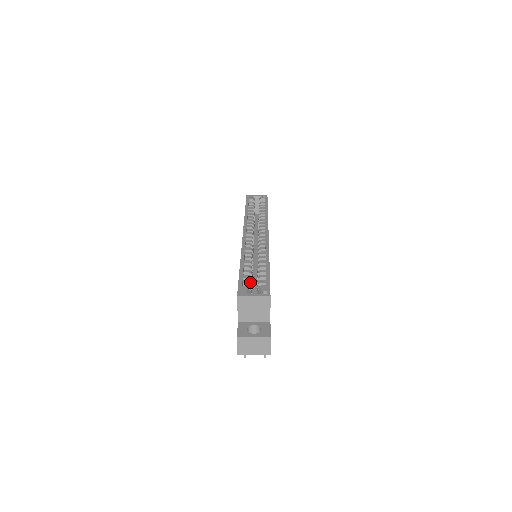
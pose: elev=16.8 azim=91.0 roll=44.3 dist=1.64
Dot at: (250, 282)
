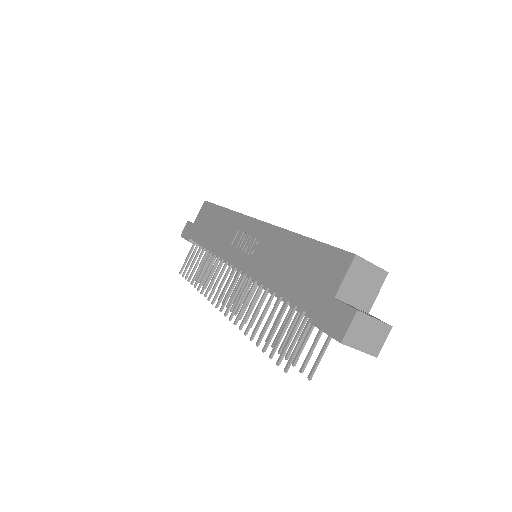
Dot at: occluded
